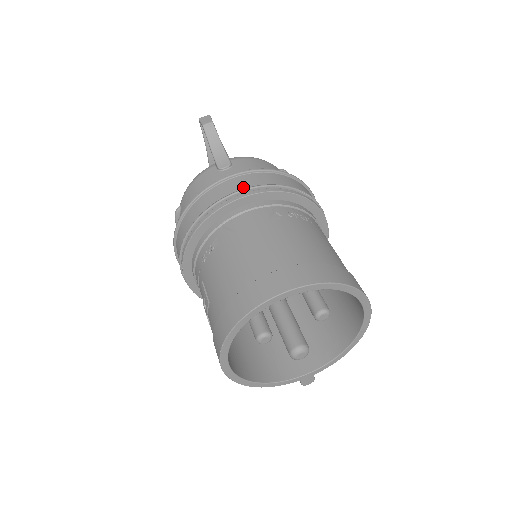
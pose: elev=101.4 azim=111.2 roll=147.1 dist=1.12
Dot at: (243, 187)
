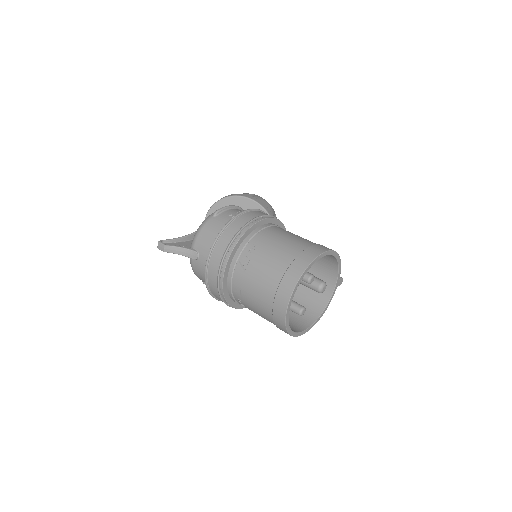
Dot at: (217, 268)
